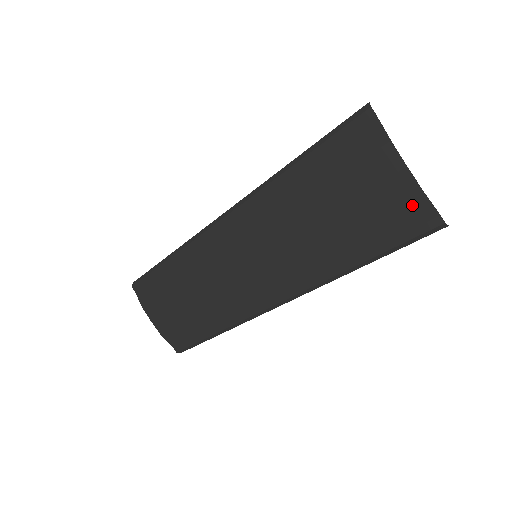
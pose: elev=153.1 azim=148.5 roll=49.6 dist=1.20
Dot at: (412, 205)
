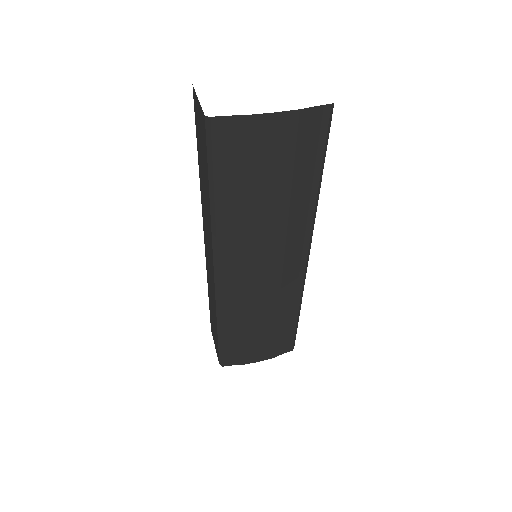
Dot at: (304, 123)
